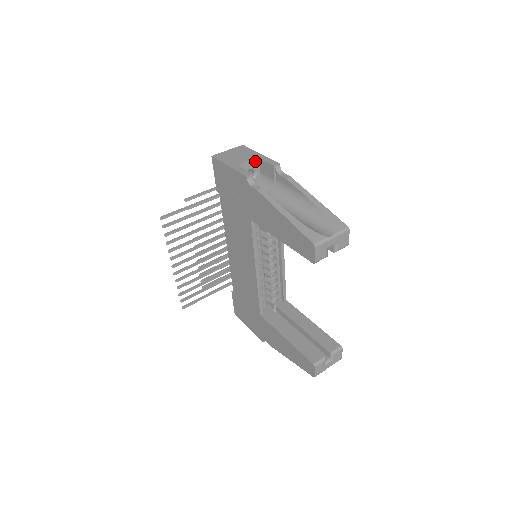
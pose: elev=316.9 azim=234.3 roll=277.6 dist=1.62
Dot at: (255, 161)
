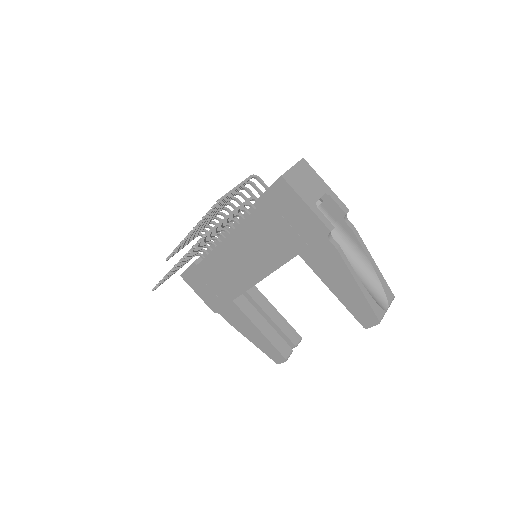
Dot at: (322, 194)
